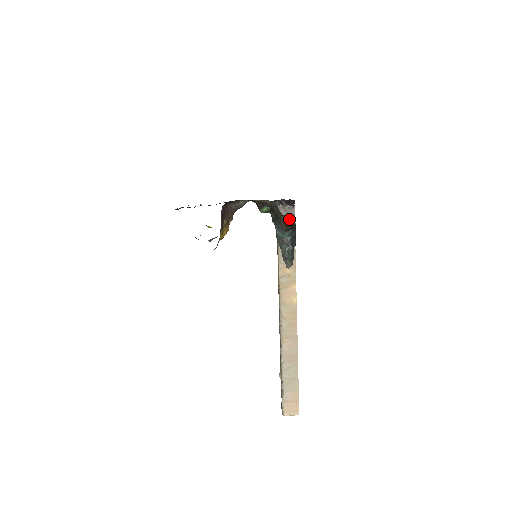
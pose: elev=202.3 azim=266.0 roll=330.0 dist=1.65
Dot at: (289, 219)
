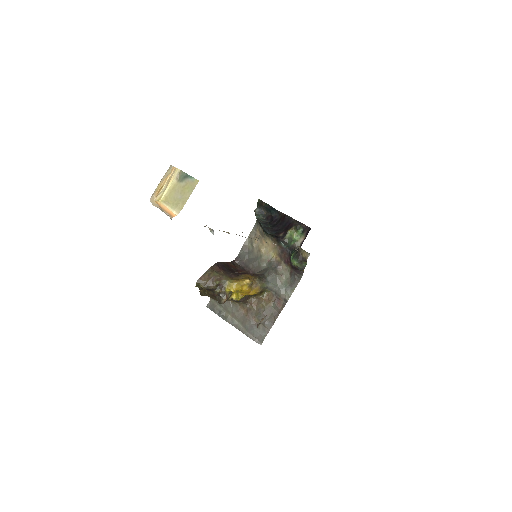
Dot at: occluded
